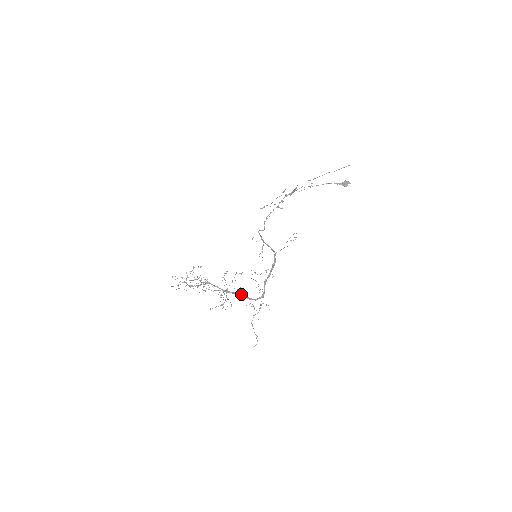
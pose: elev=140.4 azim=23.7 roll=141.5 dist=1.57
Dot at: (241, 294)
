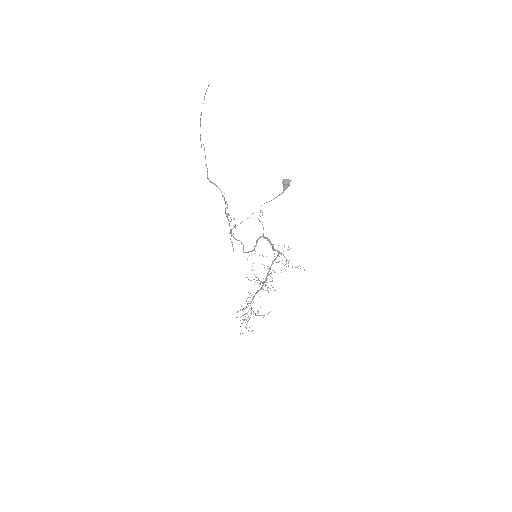
Dot at: occluded
